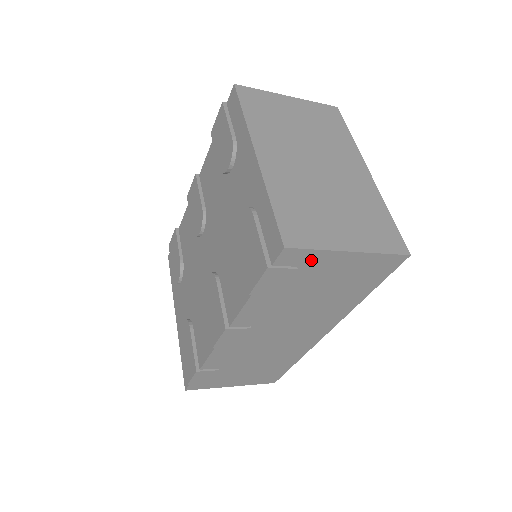
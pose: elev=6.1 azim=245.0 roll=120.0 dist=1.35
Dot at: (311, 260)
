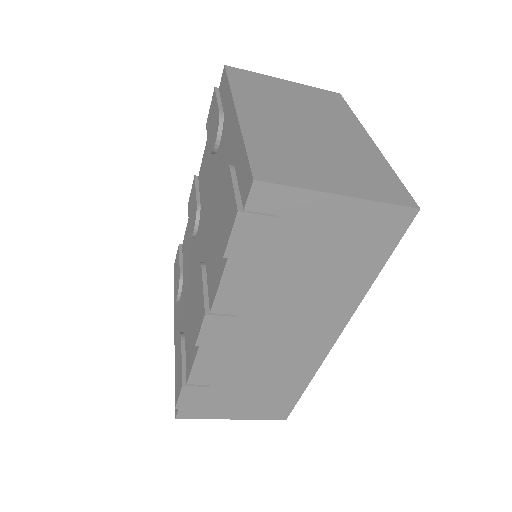
Dot at: (292, 205)
